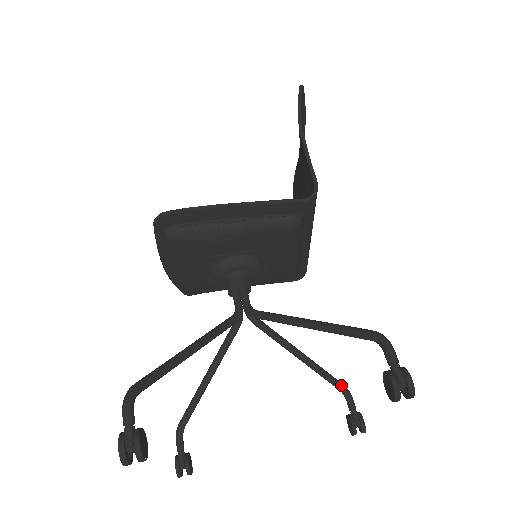
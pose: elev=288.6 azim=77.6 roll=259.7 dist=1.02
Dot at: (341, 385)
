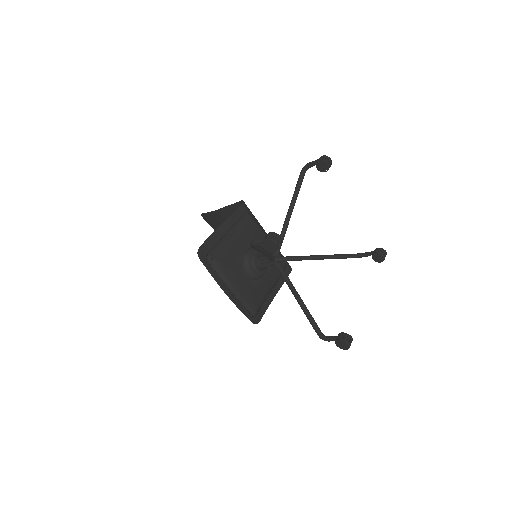
Dot at: (353, 254)
